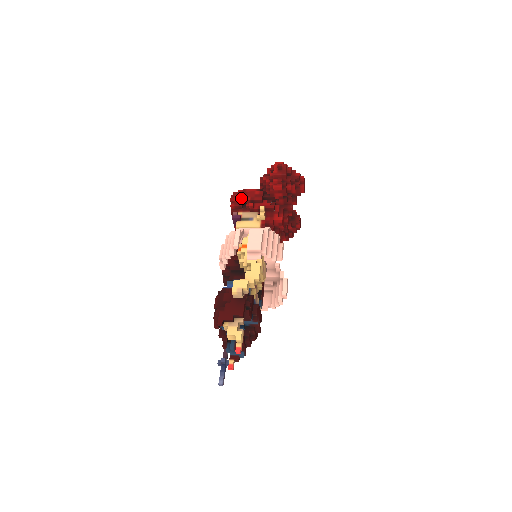
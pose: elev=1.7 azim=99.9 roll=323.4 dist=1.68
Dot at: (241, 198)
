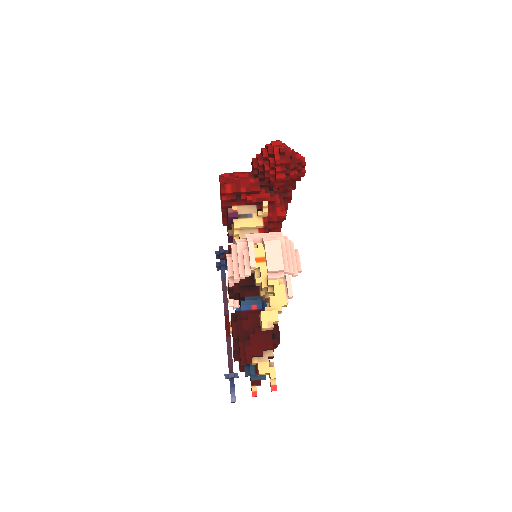
Dot at: (234, 189)
